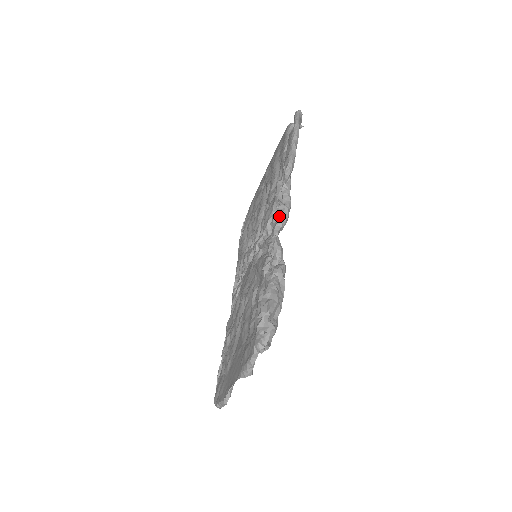
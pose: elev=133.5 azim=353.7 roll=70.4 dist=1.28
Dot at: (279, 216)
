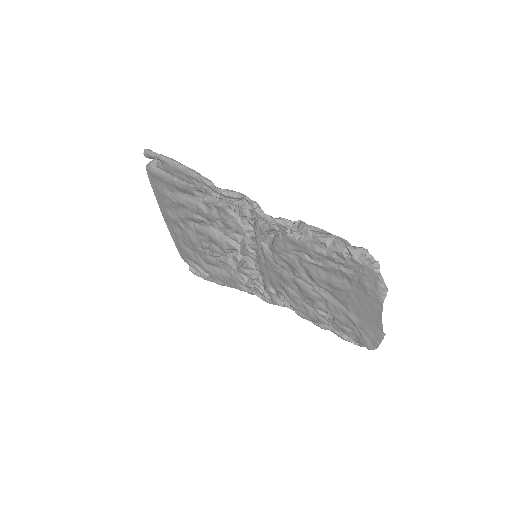
Dot at: (249, 208)
